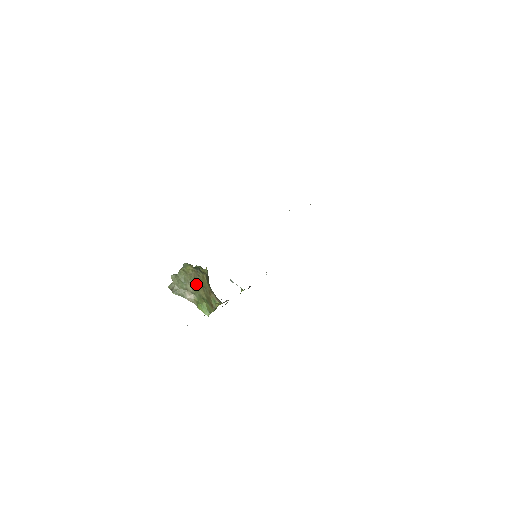
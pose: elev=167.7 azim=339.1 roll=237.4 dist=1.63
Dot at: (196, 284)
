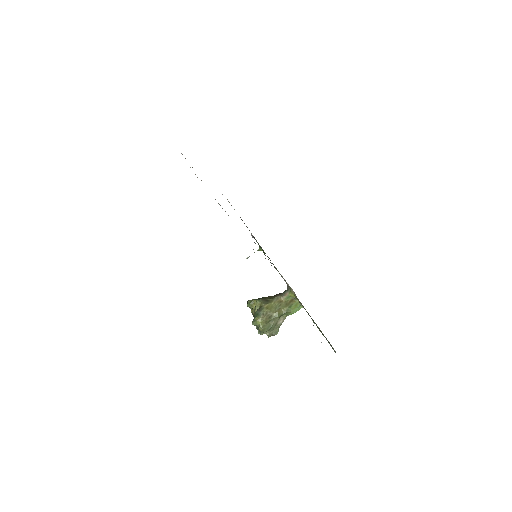
Dot at: (275, 317)
